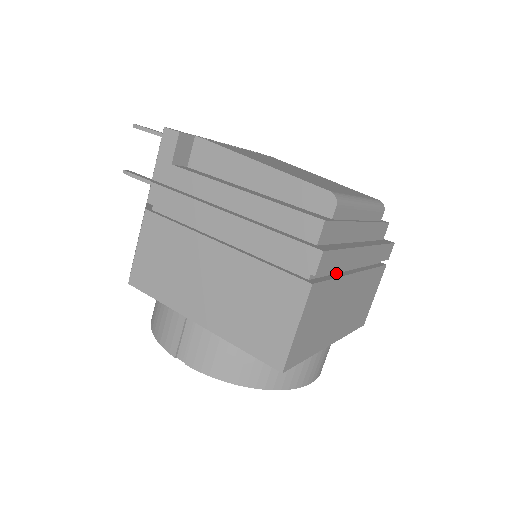
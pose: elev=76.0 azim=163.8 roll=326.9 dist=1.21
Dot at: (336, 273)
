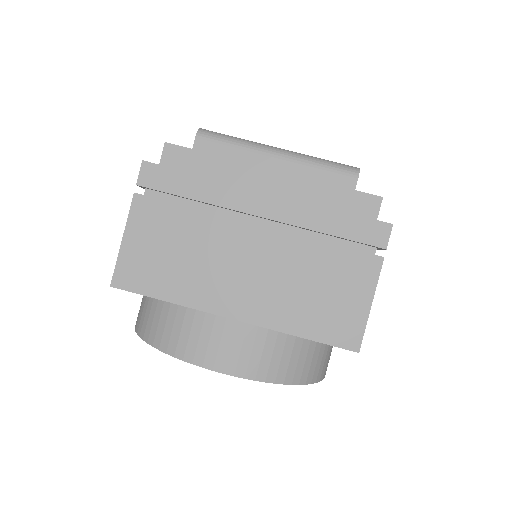
Dot at: (212, 213)
